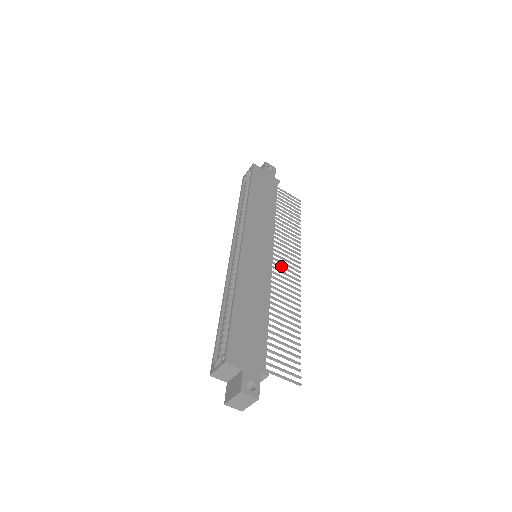
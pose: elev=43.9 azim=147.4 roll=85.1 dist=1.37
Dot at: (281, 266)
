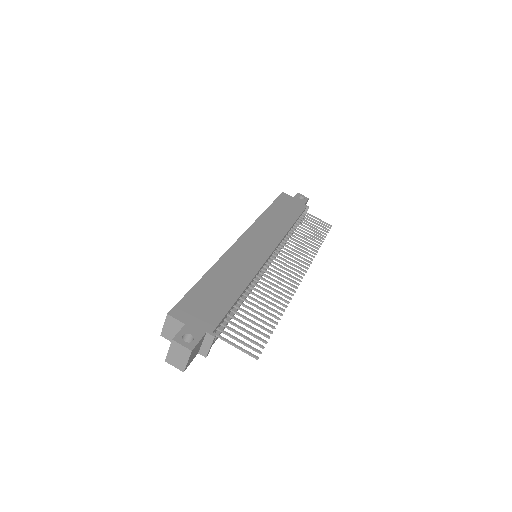
Dot at: (280, 265)
